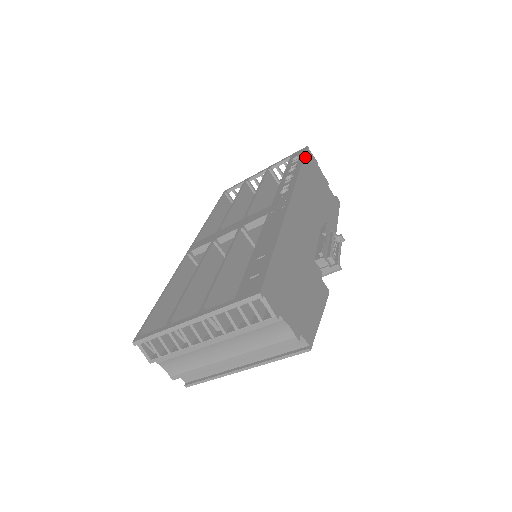
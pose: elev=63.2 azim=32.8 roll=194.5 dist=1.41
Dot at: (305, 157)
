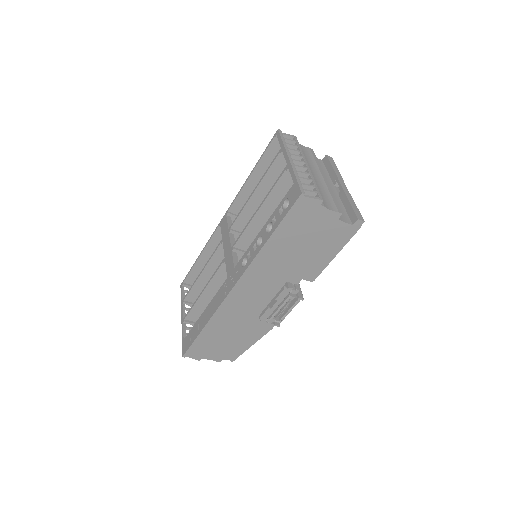
Dot at: (285, 218)
